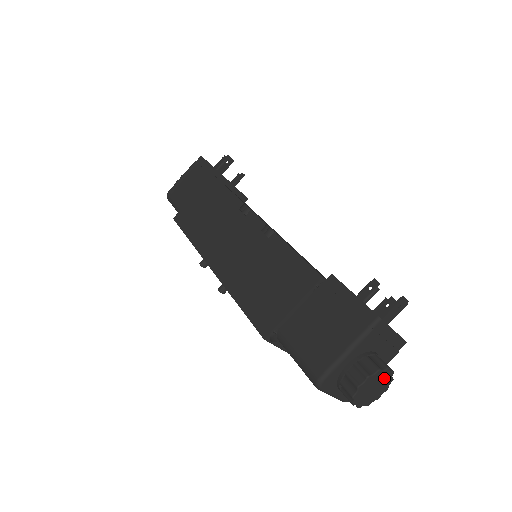
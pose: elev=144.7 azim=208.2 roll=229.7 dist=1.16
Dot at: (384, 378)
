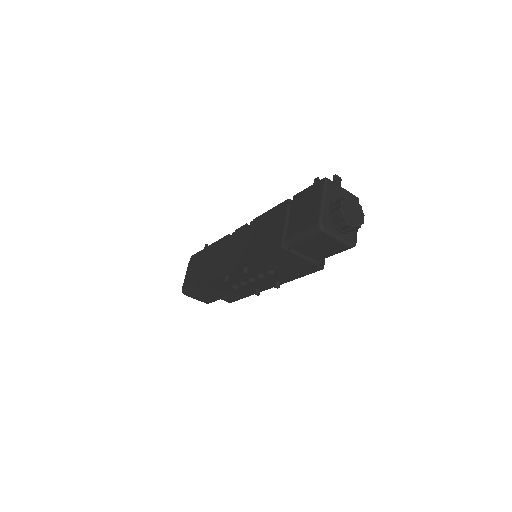
Dot at: (354, 204)
